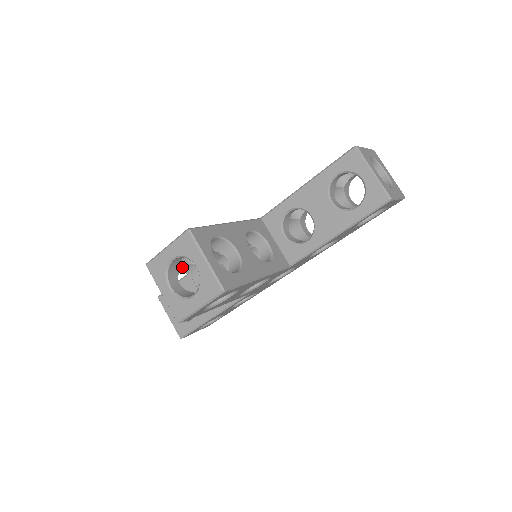
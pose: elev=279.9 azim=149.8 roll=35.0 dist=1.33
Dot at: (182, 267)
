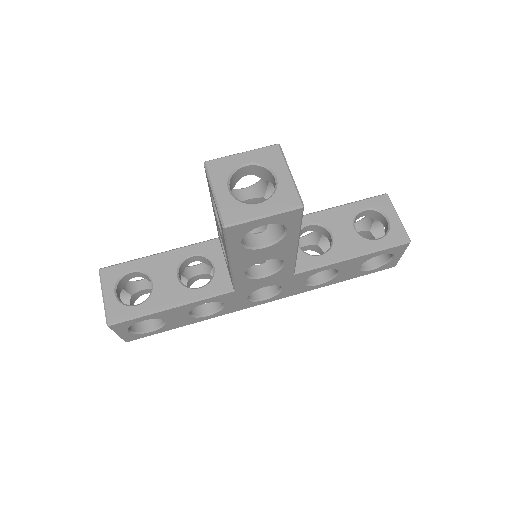
Dot at: occluded
